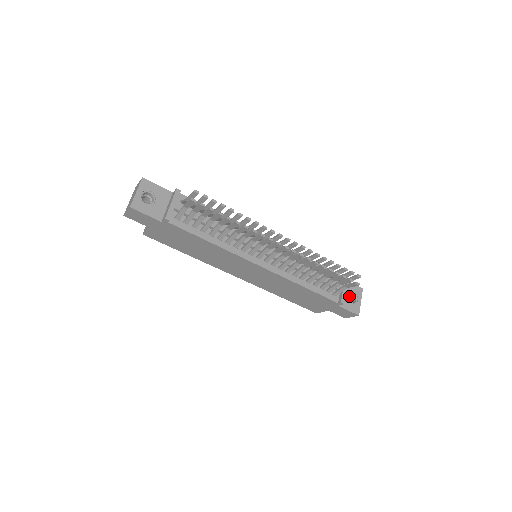
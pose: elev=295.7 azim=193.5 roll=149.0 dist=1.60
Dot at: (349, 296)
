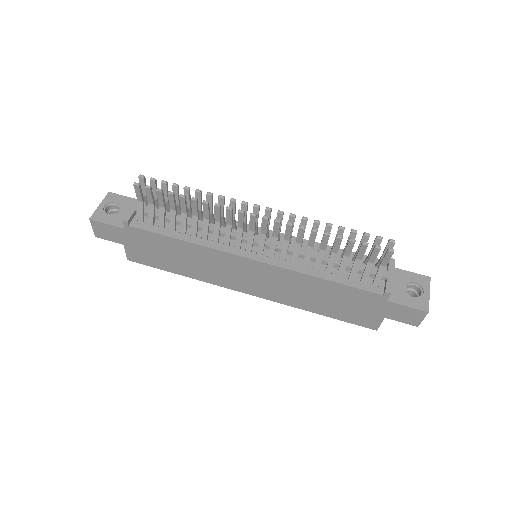
Dot at: (411, 291)
